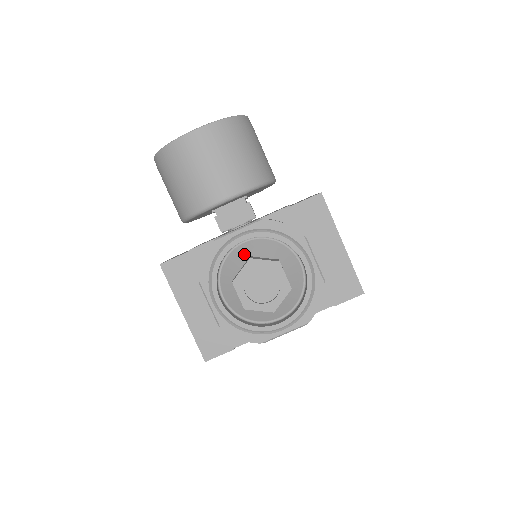
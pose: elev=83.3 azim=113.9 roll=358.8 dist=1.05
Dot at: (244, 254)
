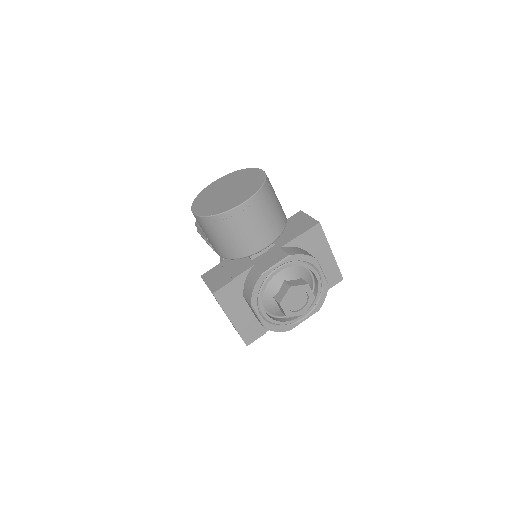
Dot at: (279, 279)
